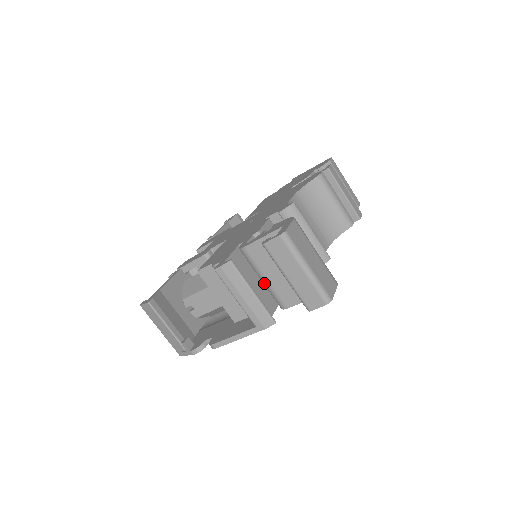
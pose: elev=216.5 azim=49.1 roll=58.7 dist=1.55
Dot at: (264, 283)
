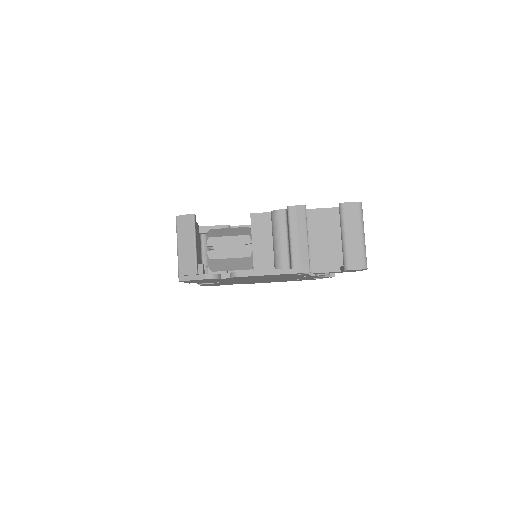
Dot at: occluded
